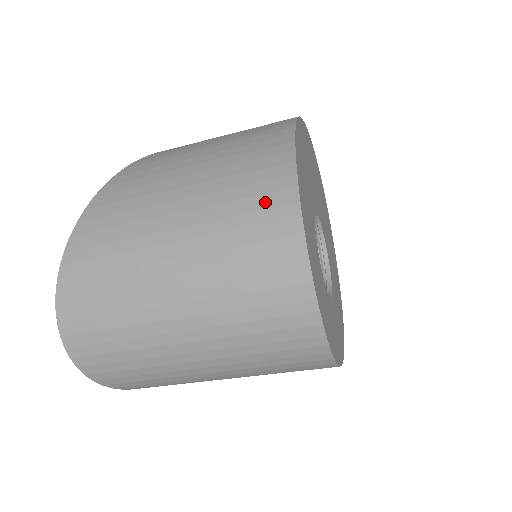
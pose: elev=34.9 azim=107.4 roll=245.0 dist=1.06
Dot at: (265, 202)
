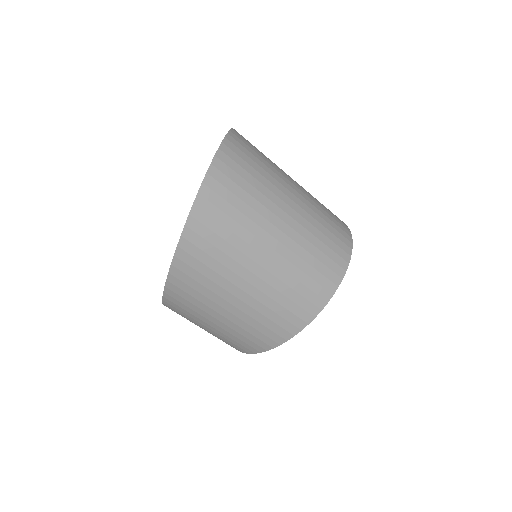
Dot at: occluded
